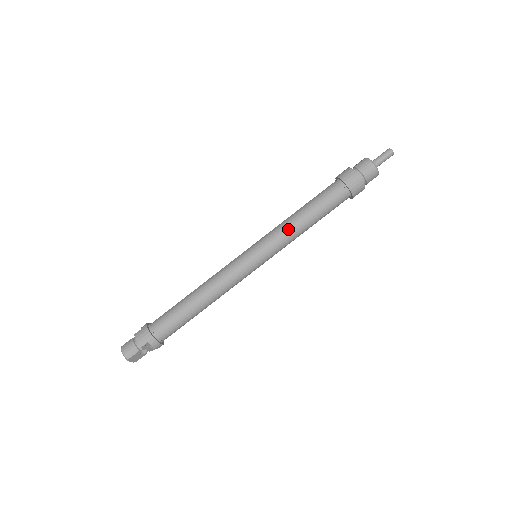
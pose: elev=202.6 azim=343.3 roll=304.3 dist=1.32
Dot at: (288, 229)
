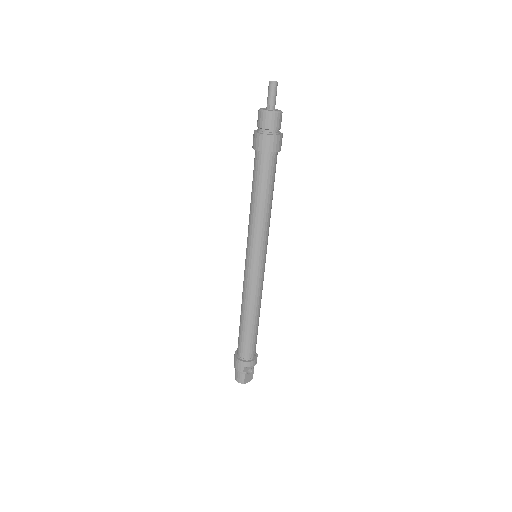
Dot at: (255, 222)
